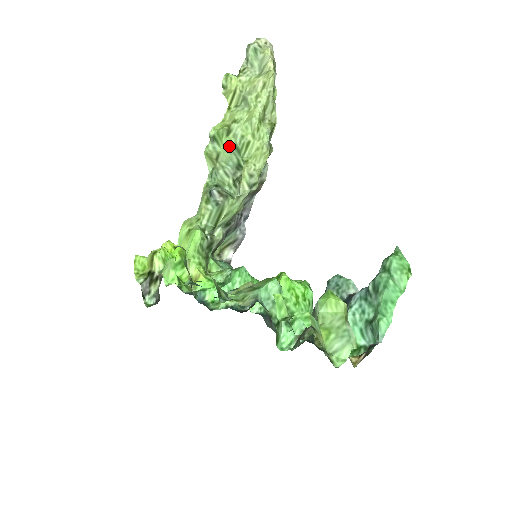
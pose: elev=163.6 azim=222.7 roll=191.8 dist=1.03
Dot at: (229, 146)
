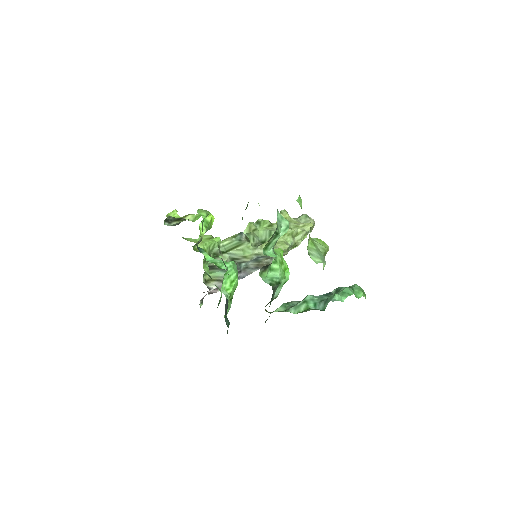
Dot at: (266, 229)
